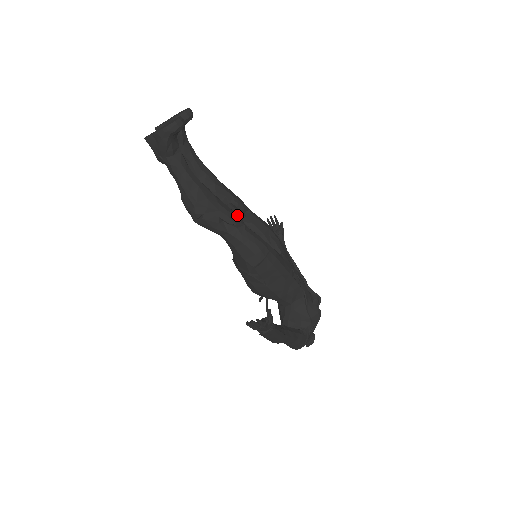
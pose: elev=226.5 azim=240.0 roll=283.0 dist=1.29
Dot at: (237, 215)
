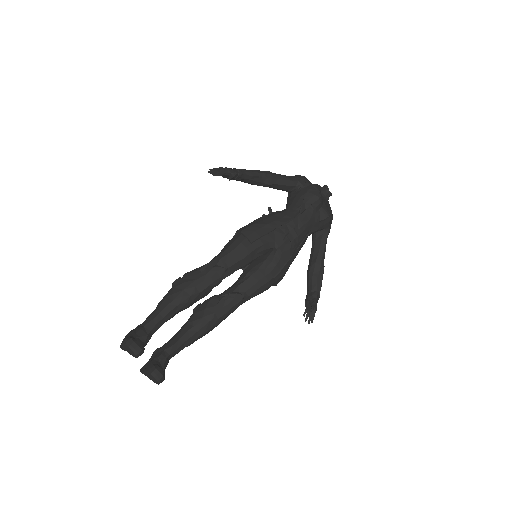
Dot at: (233, 300)
